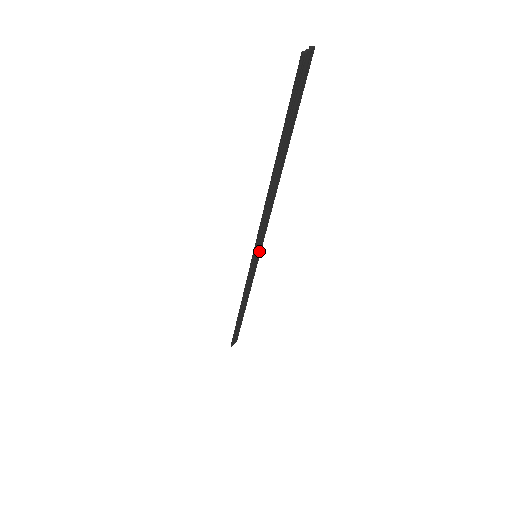
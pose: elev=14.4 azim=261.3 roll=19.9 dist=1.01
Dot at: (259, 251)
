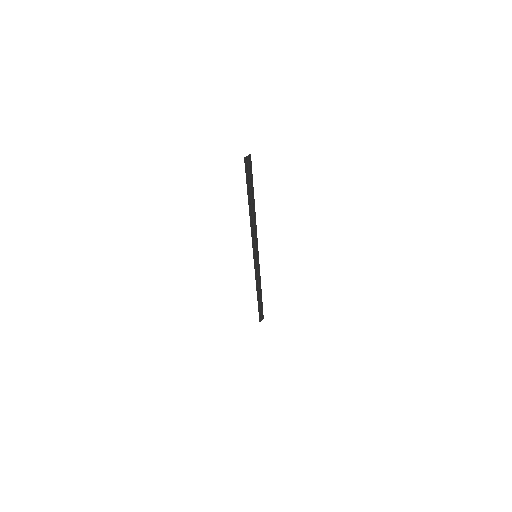
Dot at: (257, 253)
